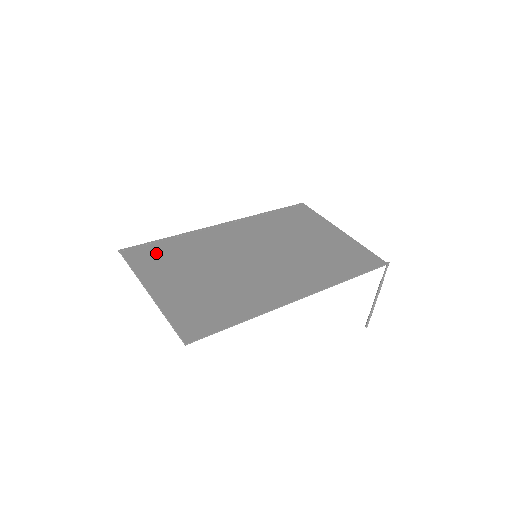
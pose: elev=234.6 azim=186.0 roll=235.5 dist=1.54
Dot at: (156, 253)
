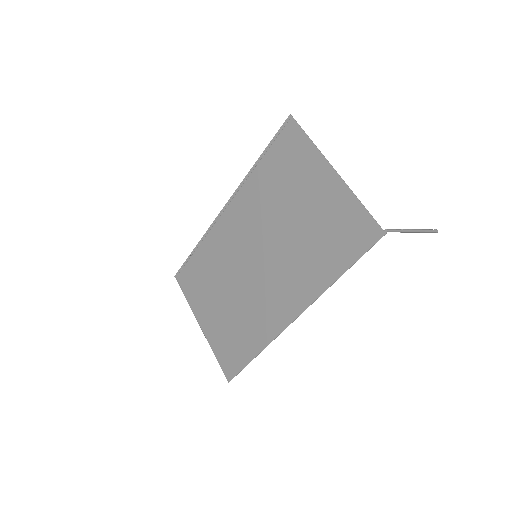
Dot at: (193, 274)
